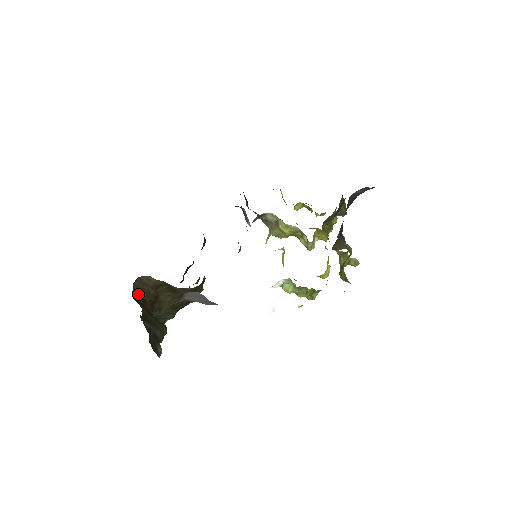
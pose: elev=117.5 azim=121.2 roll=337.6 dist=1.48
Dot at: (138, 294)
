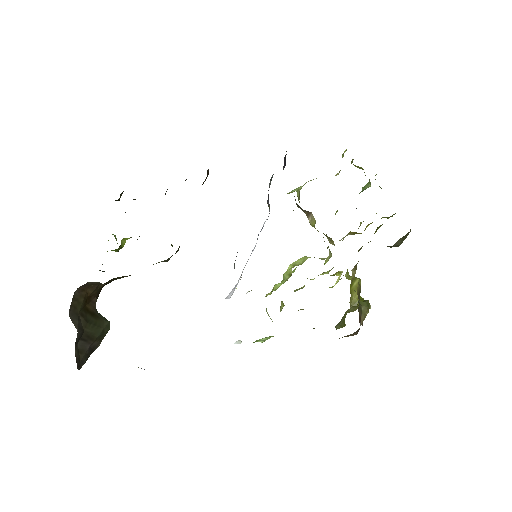
Dot at: (79, 299)
